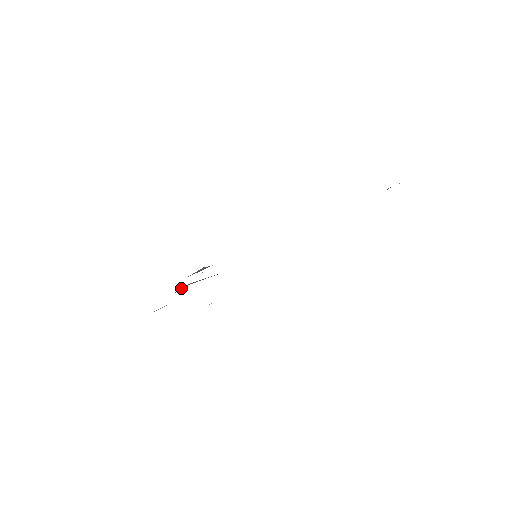
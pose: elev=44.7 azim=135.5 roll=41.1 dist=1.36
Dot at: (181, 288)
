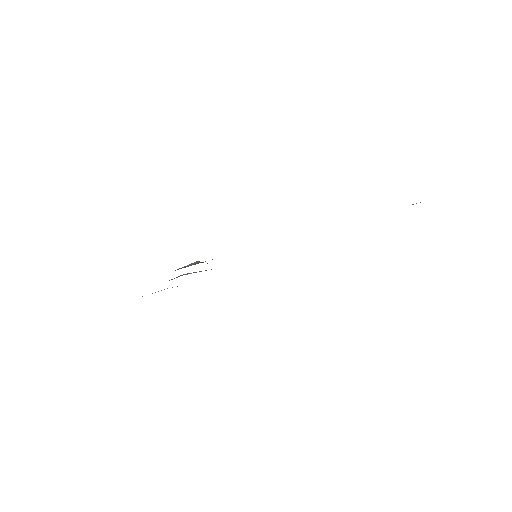
Dot at: (176, 277)
